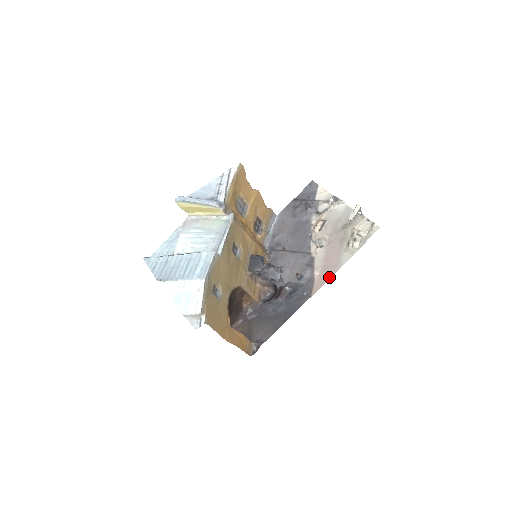
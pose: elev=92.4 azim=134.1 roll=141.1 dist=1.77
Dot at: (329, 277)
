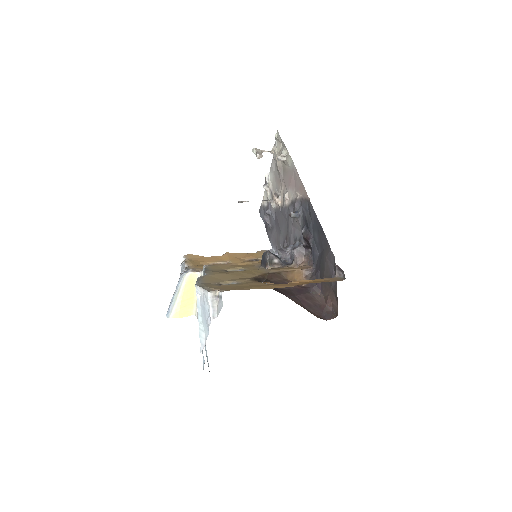
Dot at: (299, 179)
